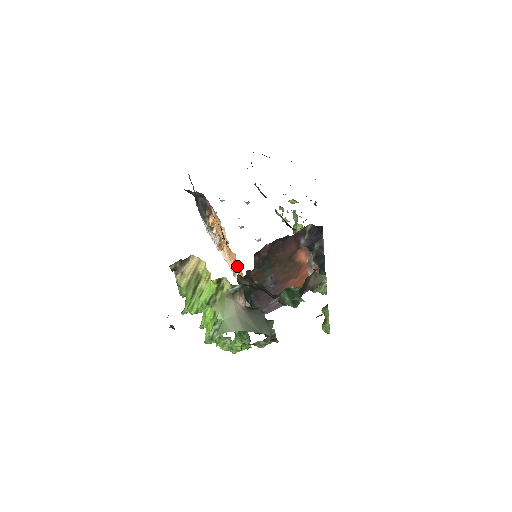
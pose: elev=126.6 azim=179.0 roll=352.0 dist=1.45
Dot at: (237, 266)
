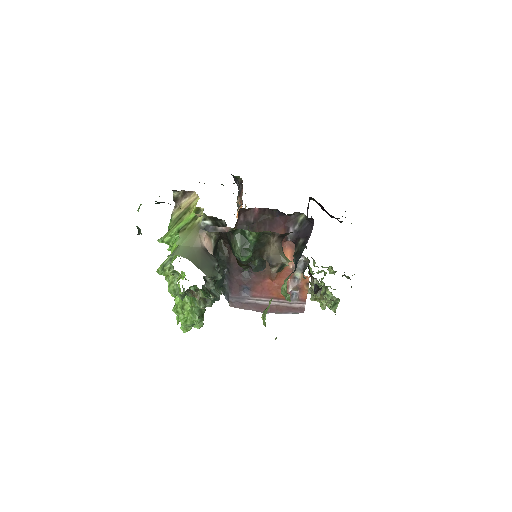
Dot at: occluded
